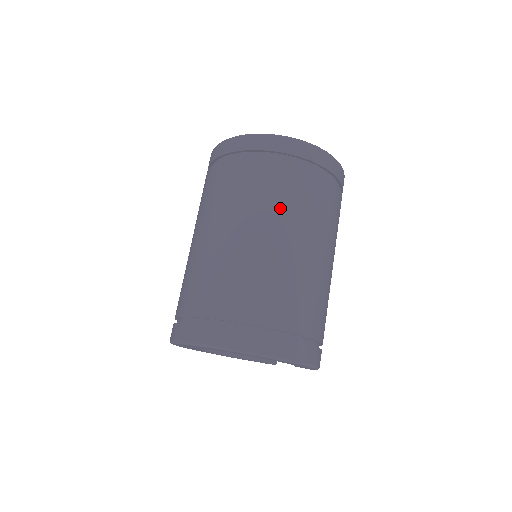
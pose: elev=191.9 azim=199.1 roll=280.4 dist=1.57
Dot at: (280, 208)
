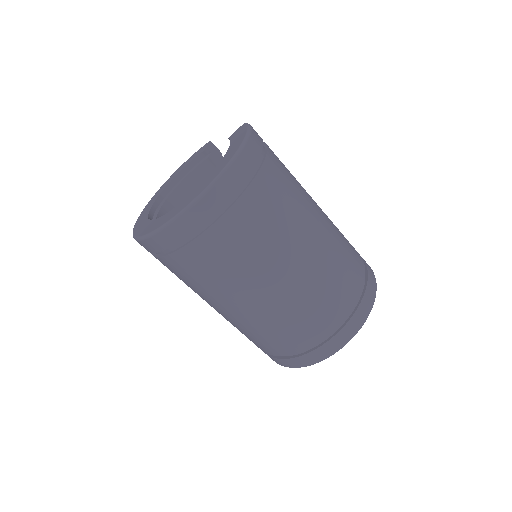
Dot at: (264, 254)
